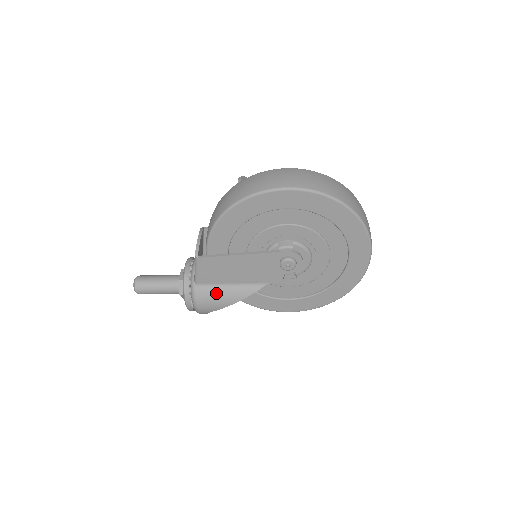
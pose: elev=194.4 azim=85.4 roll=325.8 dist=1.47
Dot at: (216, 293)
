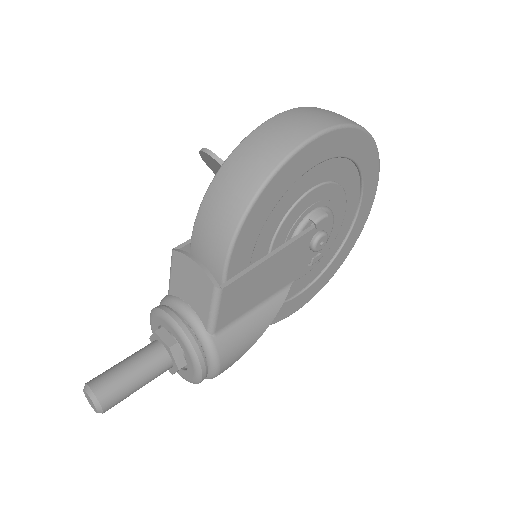
Dot at: (241, 331)
